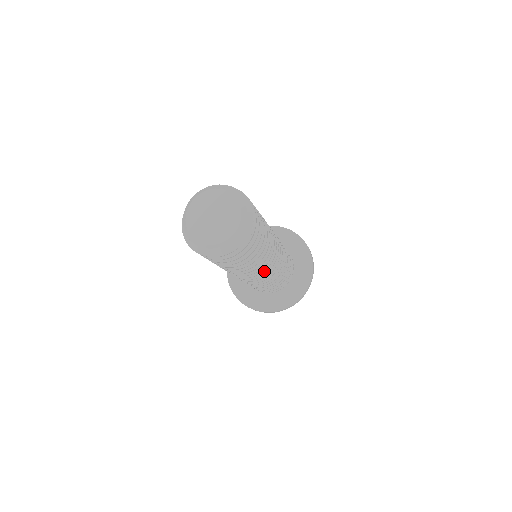
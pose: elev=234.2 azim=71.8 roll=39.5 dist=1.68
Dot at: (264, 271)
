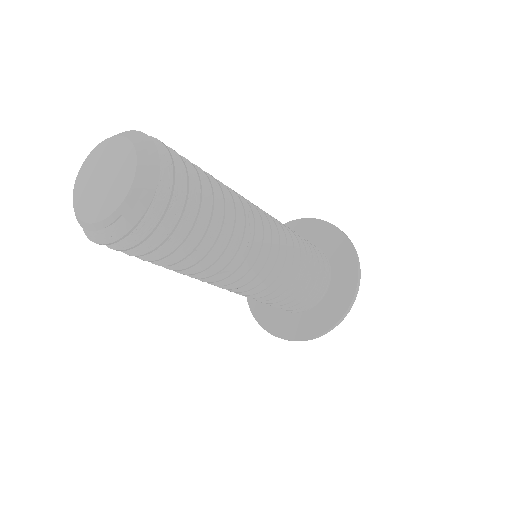
Dot at: (260, 261)
